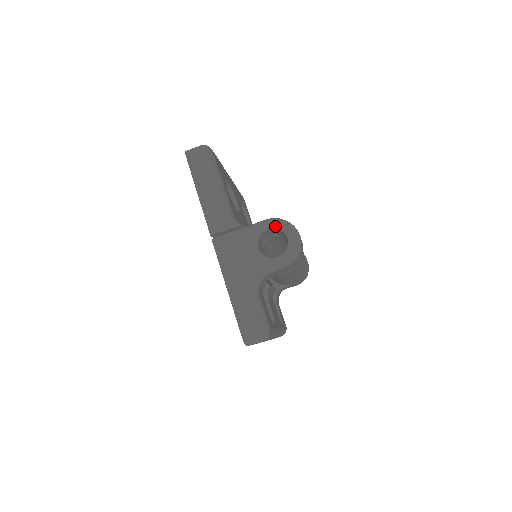
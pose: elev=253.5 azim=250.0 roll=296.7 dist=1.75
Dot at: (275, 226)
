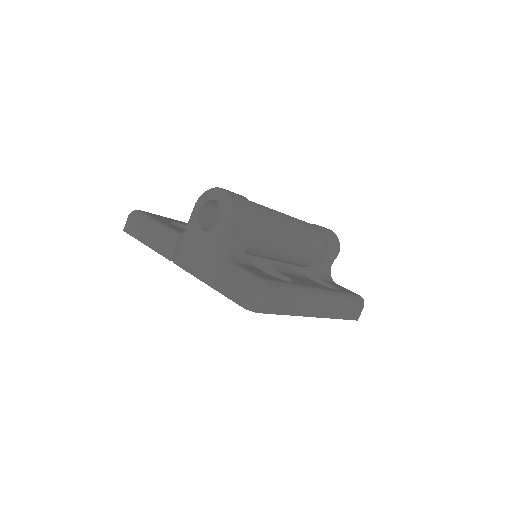
Dot at: (201, 203)
